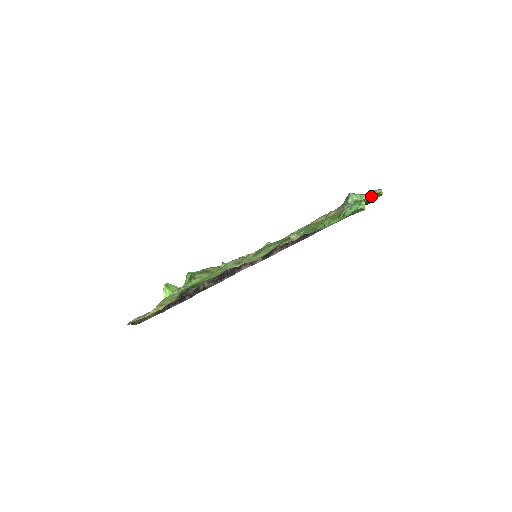
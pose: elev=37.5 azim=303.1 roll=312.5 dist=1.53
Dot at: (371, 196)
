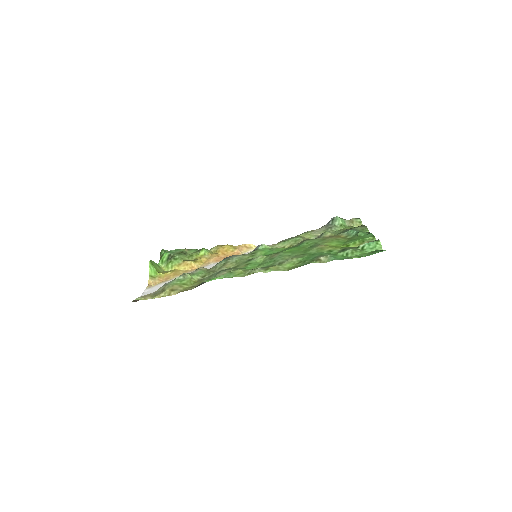
Dot at: (361, 227)
